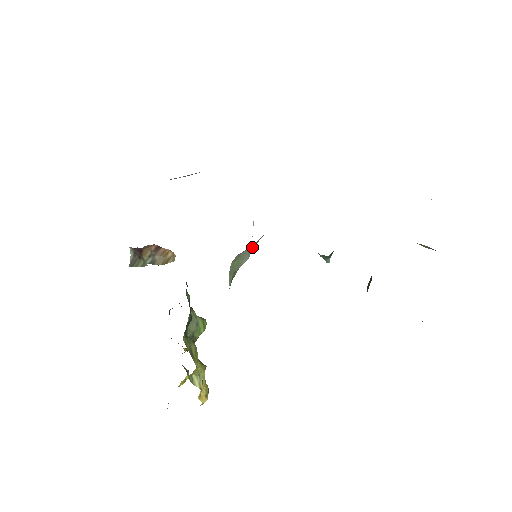
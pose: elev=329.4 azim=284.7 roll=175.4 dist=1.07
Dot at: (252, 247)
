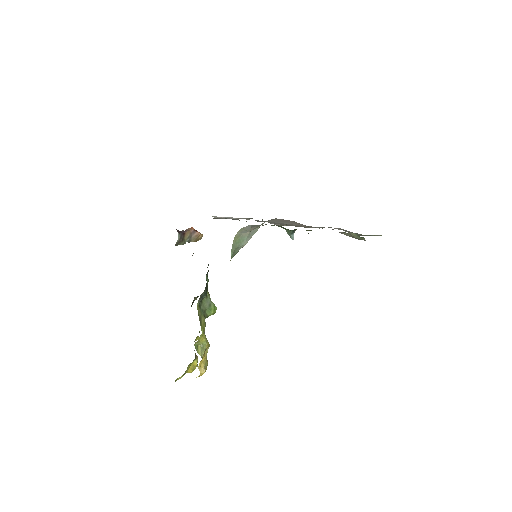
Dot at: (250, 234)
